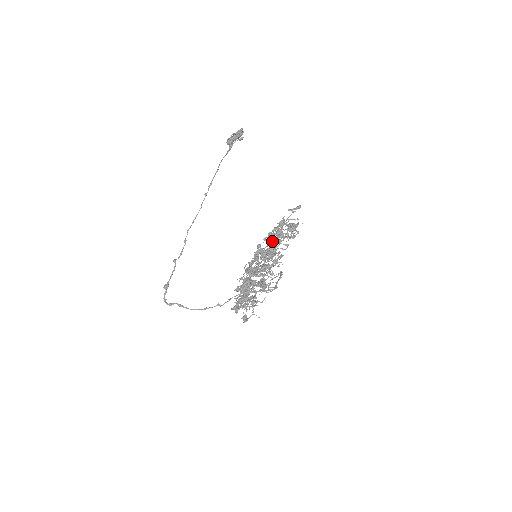
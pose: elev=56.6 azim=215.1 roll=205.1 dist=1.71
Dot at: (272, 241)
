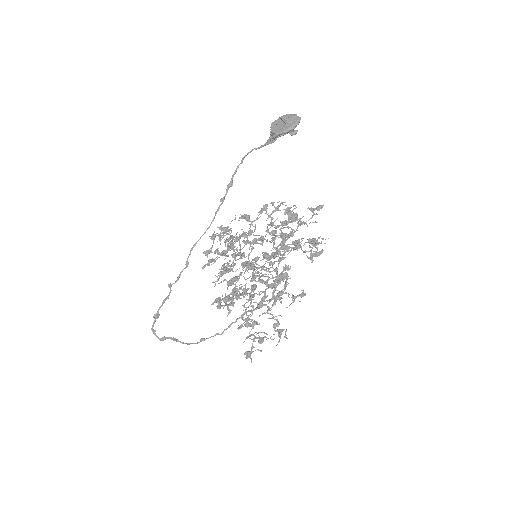
Dot at: (282, 248)
